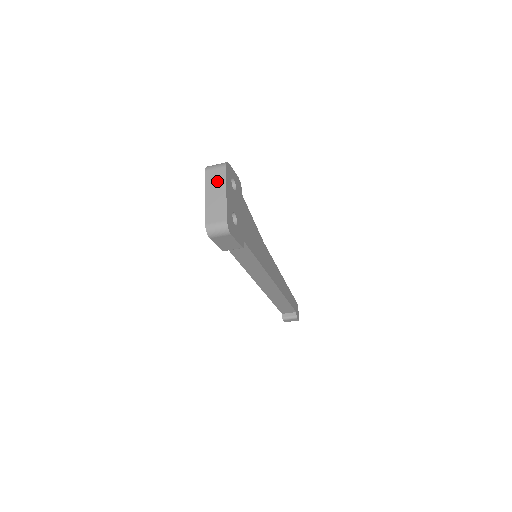
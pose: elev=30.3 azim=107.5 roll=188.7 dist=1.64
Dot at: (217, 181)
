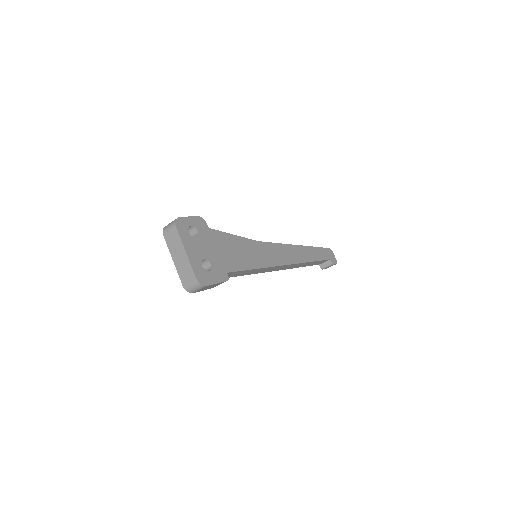
Dot at: (175, 243)
